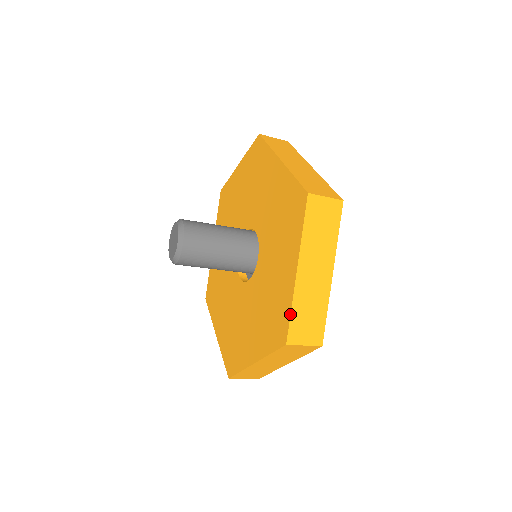
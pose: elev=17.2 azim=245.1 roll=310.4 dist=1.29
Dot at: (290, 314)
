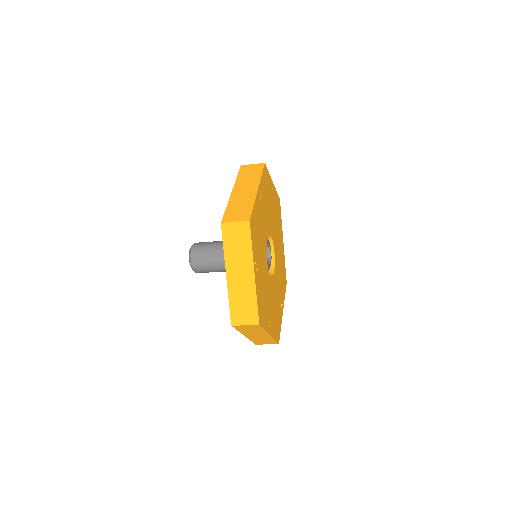
Dot at: (229, 305)
